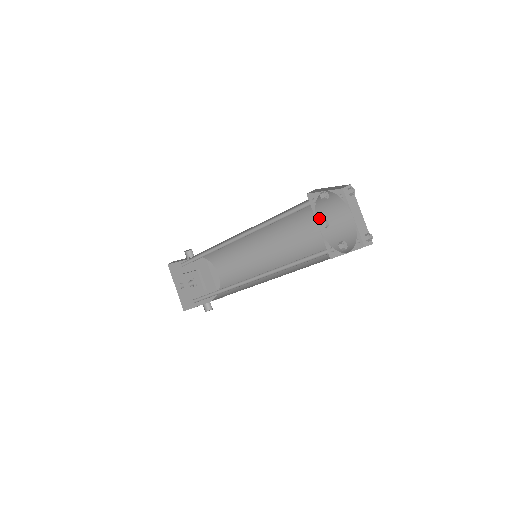
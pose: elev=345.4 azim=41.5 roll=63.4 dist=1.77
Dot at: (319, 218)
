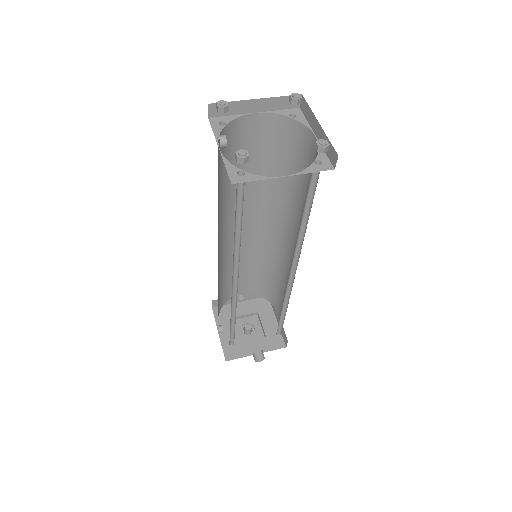
Dot at: (296, 168)
